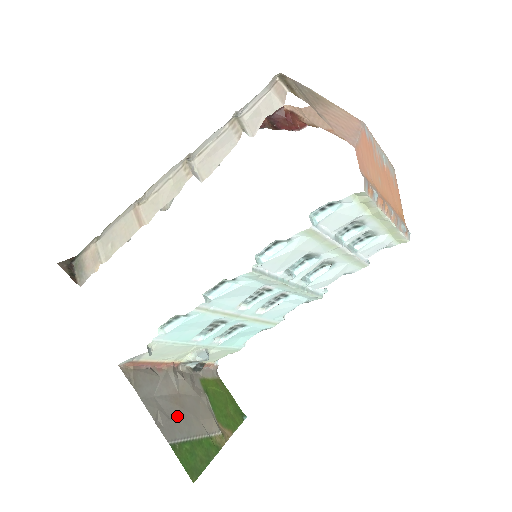
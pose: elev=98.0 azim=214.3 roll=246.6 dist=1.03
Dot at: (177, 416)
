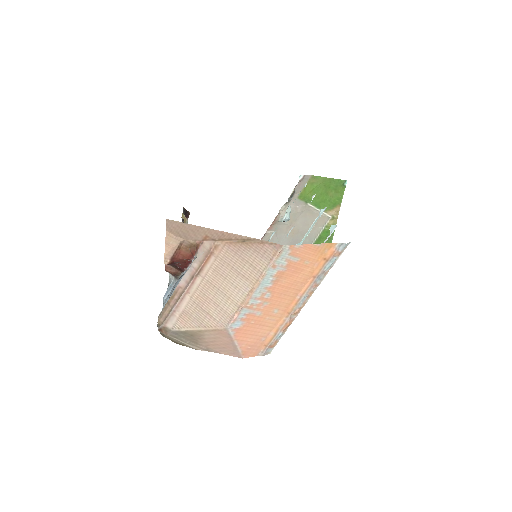
Dot at: (298, 240)
